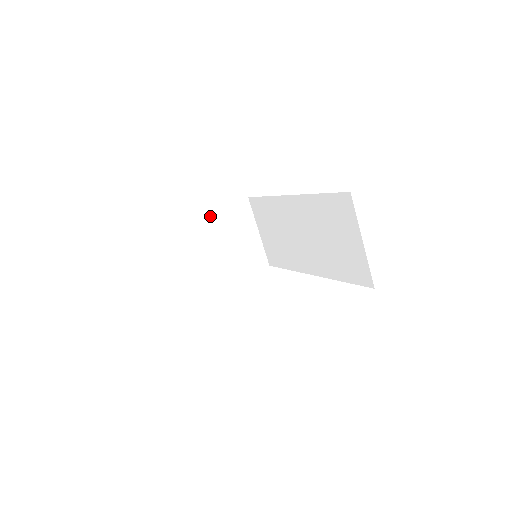
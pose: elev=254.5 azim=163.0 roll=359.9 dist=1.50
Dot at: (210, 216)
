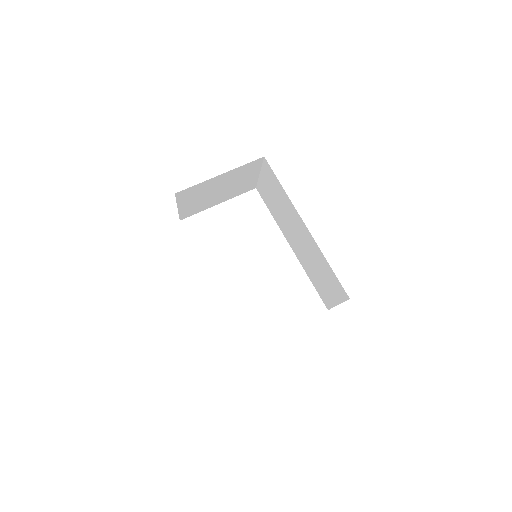
Dot at: (222, 176)
